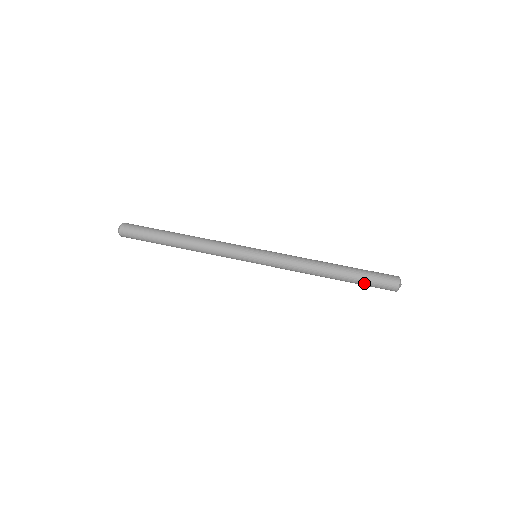
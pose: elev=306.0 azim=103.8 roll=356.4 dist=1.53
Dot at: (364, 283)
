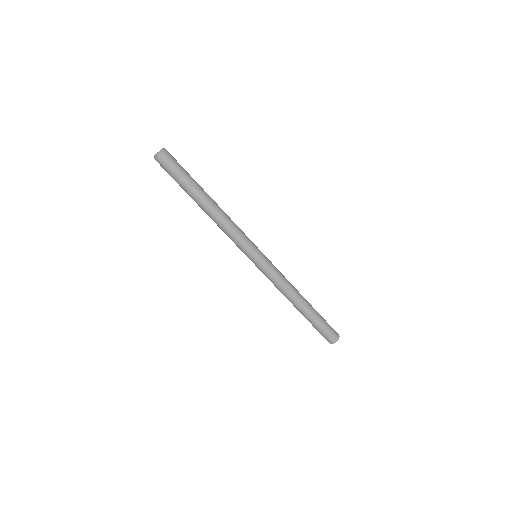
Dot at: (315, 326)
